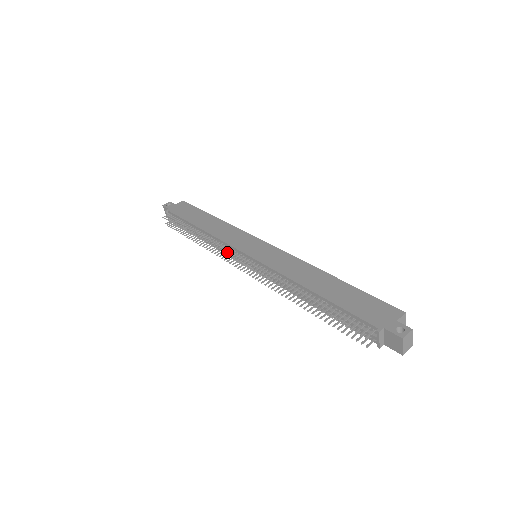
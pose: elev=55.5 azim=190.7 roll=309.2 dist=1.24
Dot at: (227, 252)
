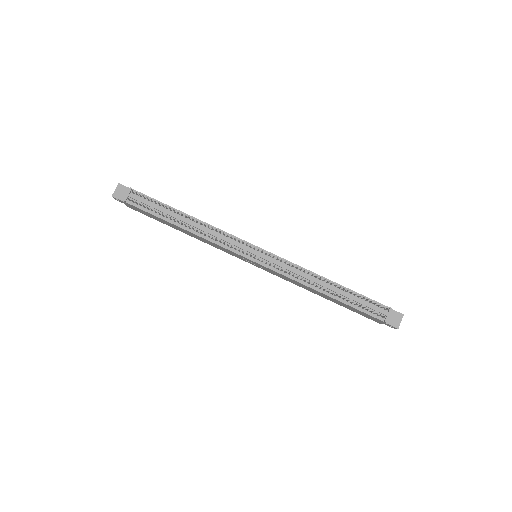
Dot at: (239, 240)
